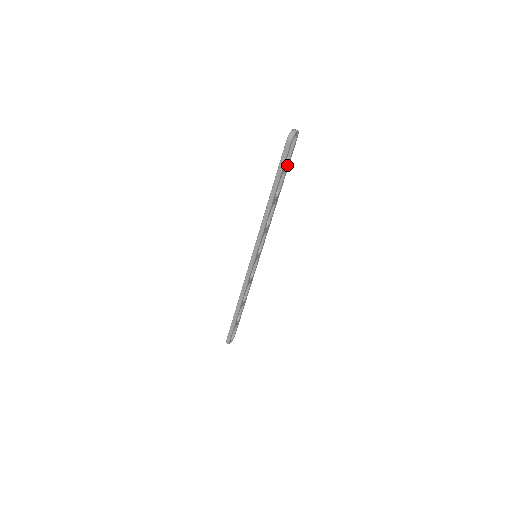
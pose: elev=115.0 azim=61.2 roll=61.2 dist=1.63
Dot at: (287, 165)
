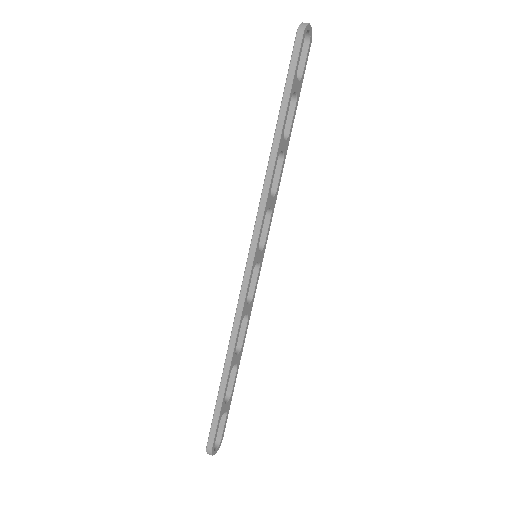
Dot at: (298, 86)
